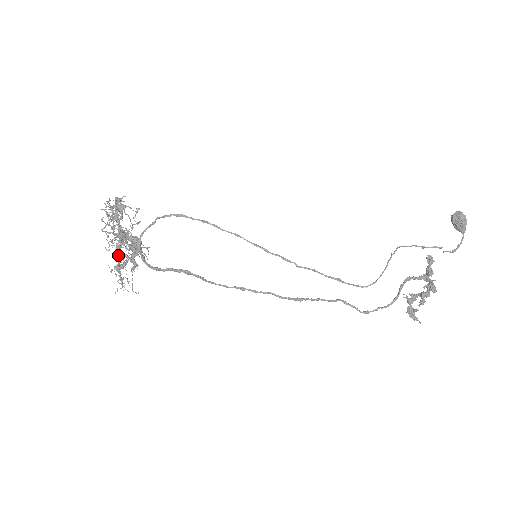
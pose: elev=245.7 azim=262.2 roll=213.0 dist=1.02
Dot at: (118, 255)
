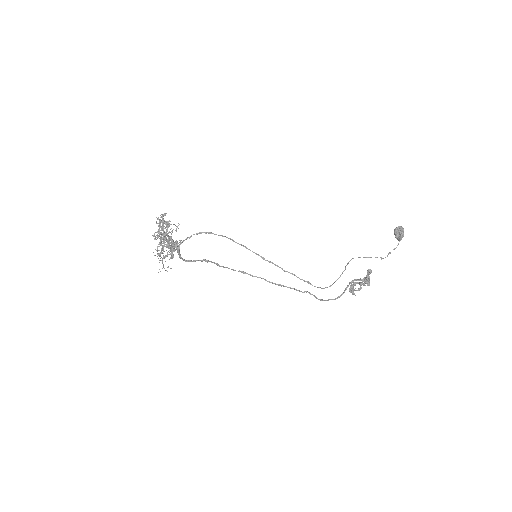
Dot at: (162, 249)
